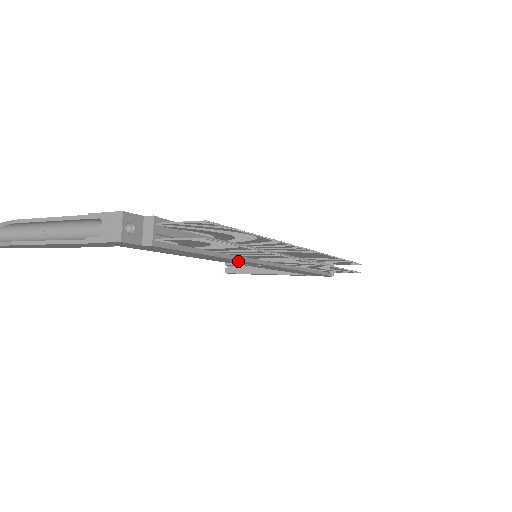
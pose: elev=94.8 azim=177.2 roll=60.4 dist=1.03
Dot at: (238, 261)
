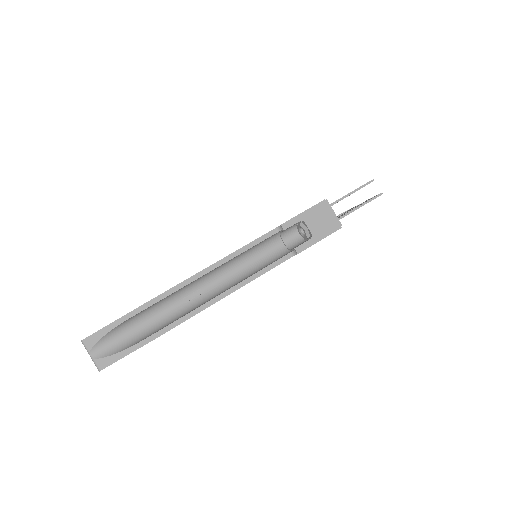
Dot at: occluded
